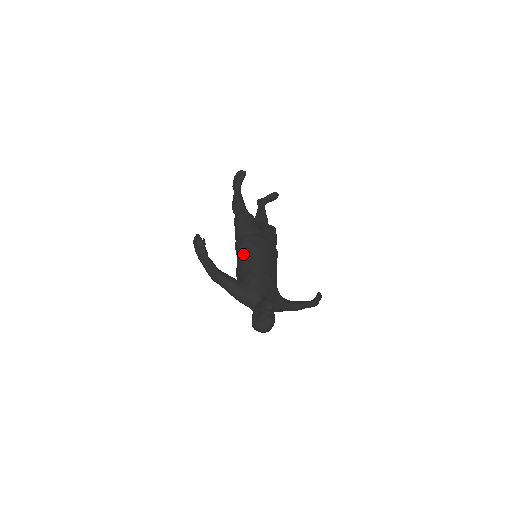
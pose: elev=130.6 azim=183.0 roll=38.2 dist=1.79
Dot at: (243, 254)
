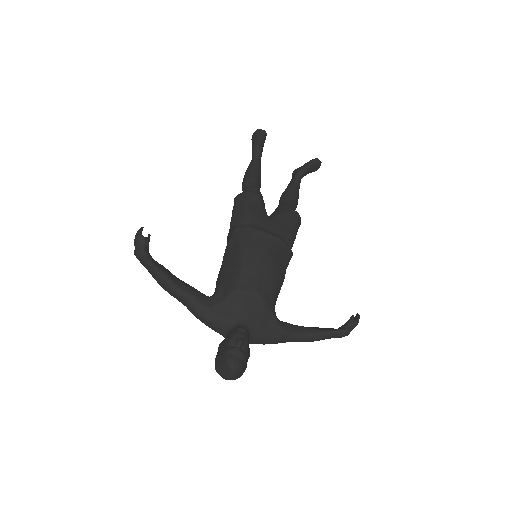
Dot at: (228, 254)
